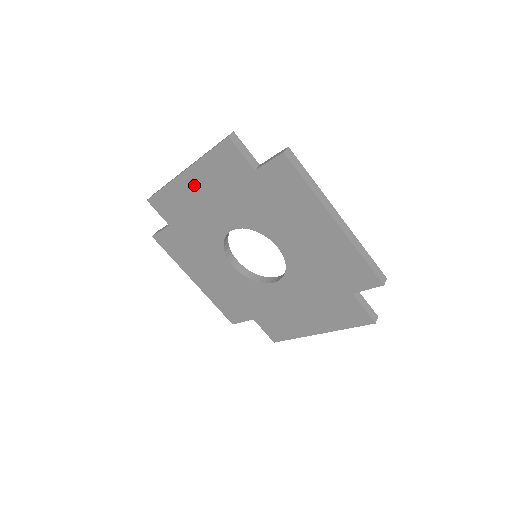
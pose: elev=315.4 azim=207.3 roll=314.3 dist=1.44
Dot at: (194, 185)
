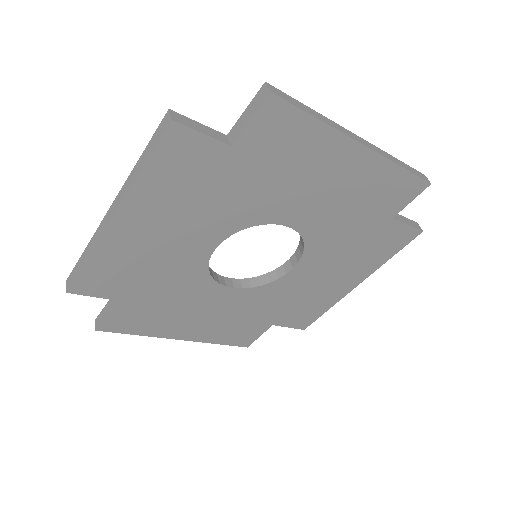
Dot at: (137, 225)
